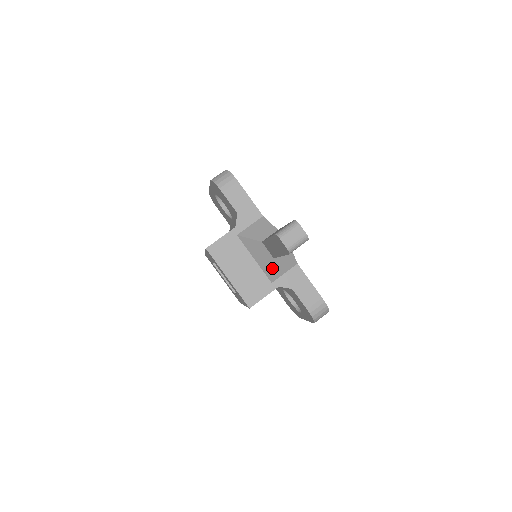
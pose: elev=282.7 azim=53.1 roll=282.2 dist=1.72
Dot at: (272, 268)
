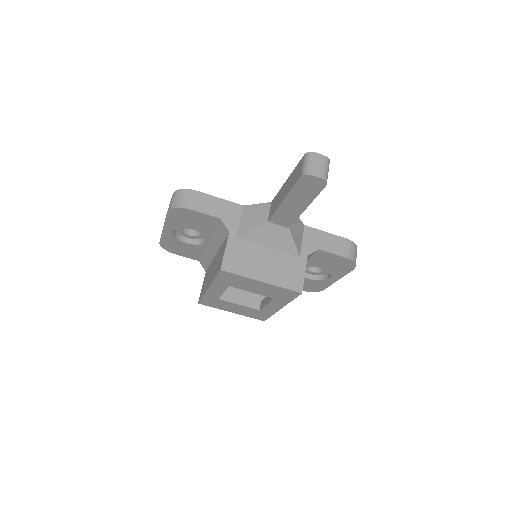
Dot at: (292, 240)
